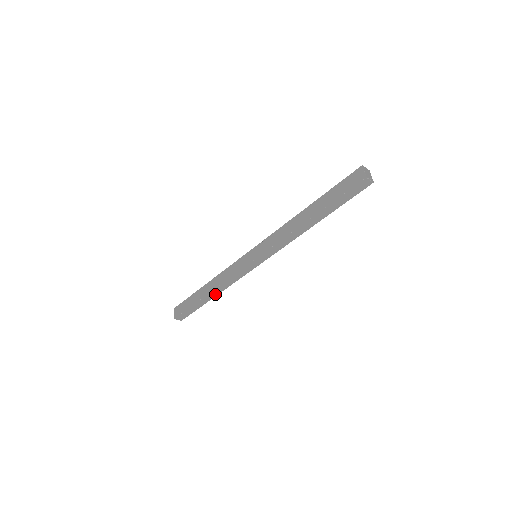
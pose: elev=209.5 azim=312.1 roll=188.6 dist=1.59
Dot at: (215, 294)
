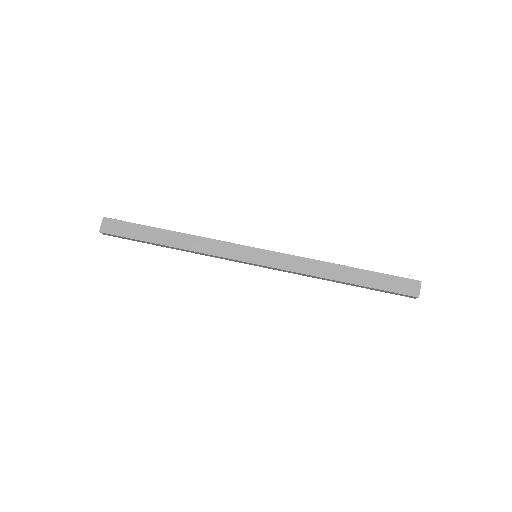
Dot at: (176, 248)
